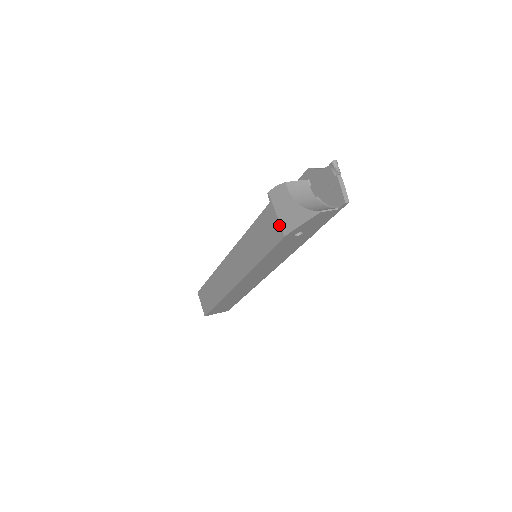
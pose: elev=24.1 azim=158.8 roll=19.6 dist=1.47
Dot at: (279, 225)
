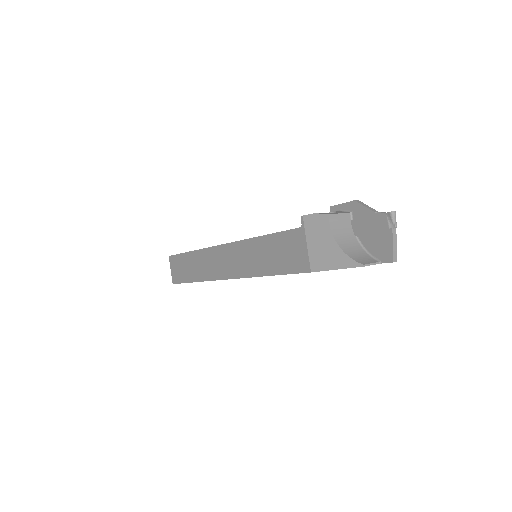
Dot at: (307, 257)
